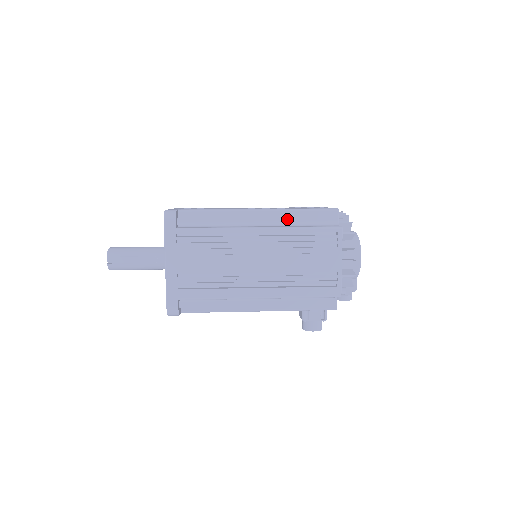
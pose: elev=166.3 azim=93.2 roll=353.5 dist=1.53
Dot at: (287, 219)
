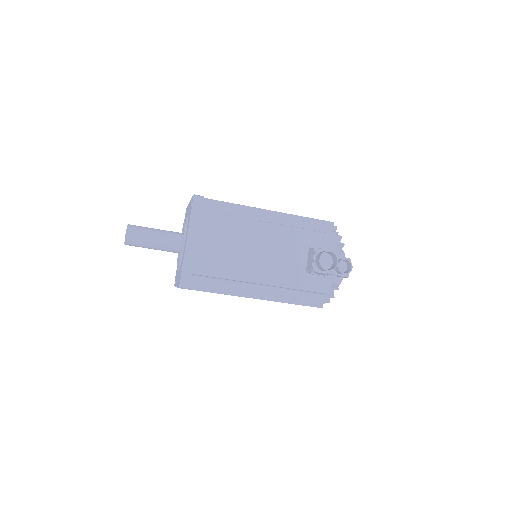
Dot at: occluded
